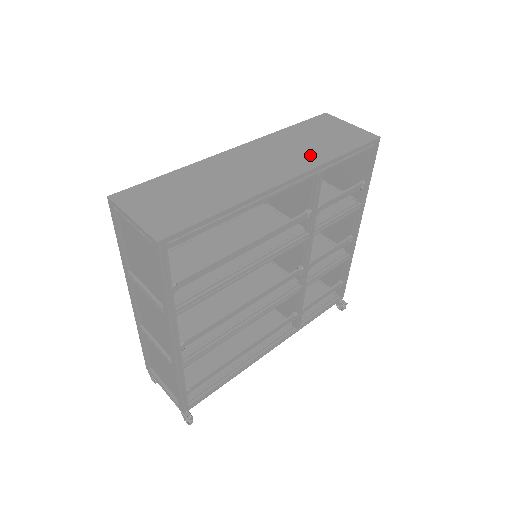
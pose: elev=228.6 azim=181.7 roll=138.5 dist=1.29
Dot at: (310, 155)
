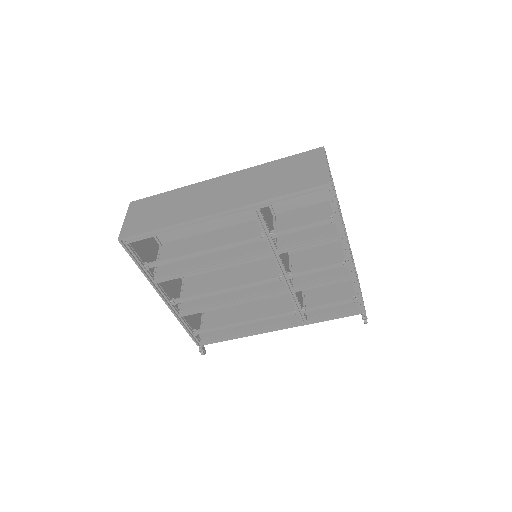
Dot at: (257, 192)
